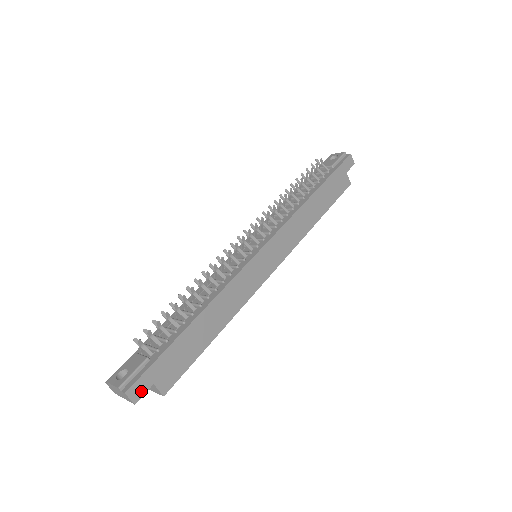
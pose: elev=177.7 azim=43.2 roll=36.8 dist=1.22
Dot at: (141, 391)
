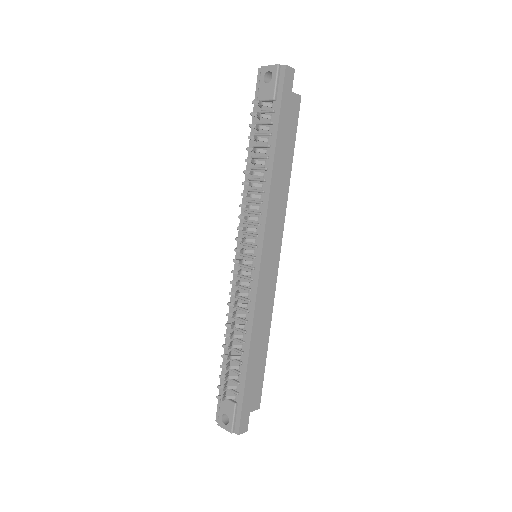
Dot at: (246, 423)
